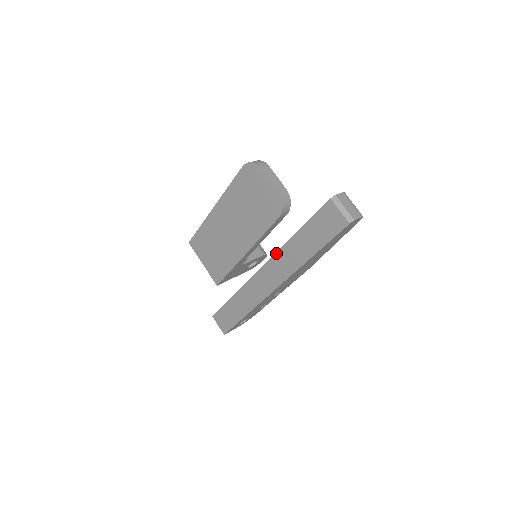
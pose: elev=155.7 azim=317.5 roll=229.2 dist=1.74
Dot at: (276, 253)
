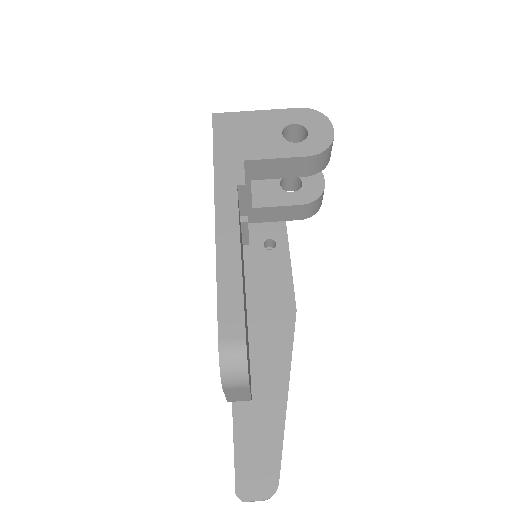
Dot at: occluded
